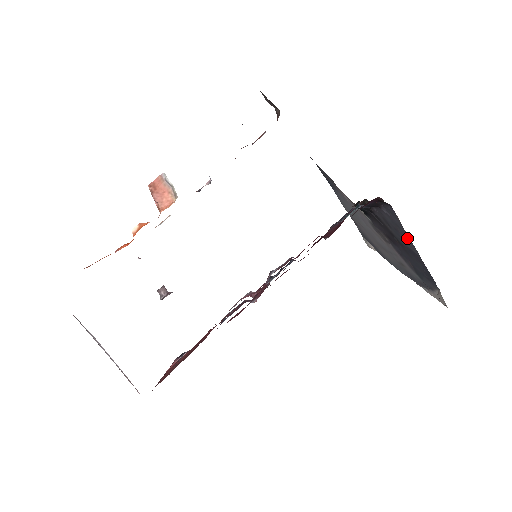
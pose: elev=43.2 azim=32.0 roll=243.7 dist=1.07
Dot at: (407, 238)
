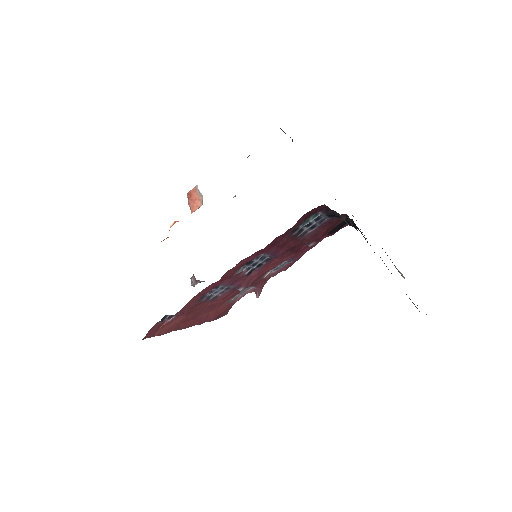
Dot at: occluded
